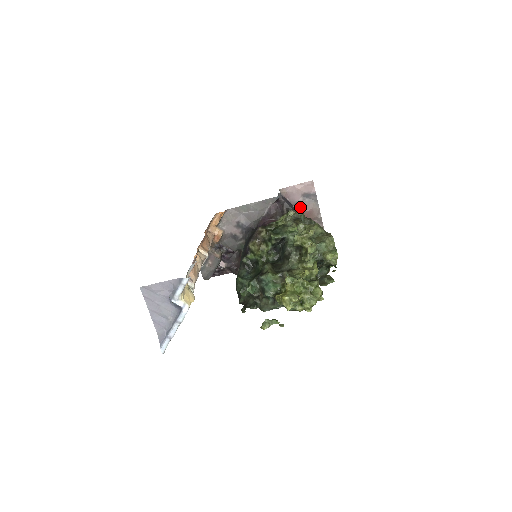
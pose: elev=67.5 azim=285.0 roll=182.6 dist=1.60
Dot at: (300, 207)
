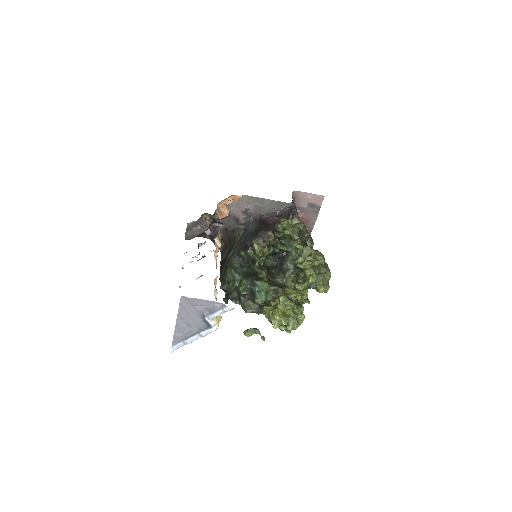
Dot at: (301, 212)
